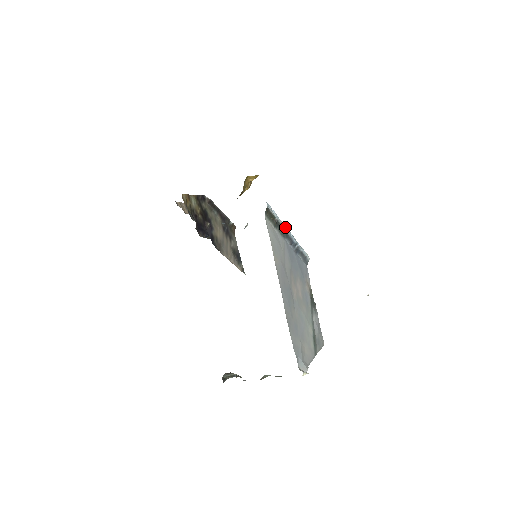
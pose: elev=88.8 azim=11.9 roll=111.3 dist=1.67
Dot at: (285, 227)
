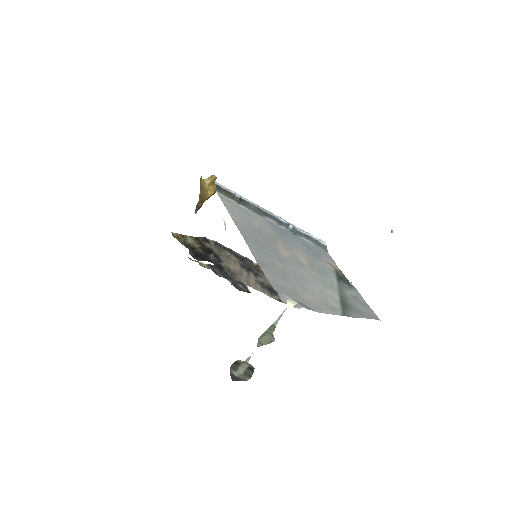
Dot at: (259, 206)
